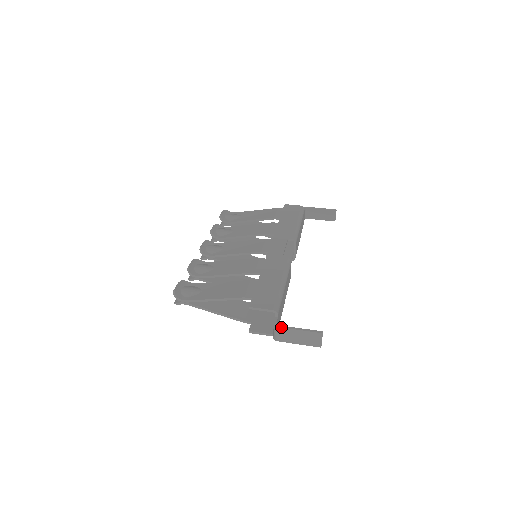
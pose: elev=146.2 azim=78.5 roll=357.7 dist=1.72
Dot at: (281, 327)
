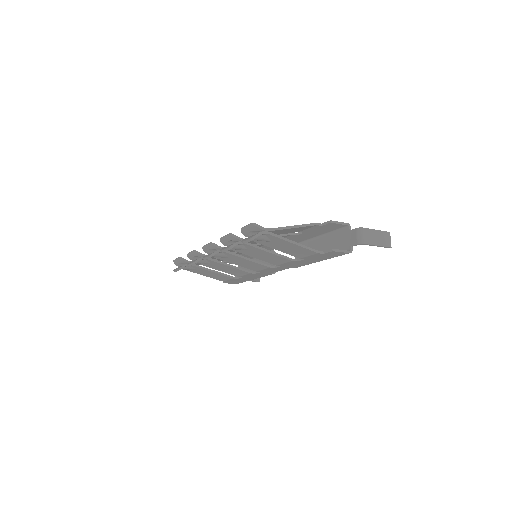
Dot at: occluded
